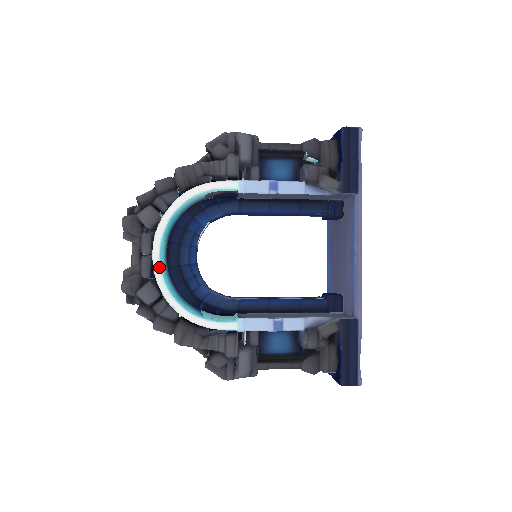
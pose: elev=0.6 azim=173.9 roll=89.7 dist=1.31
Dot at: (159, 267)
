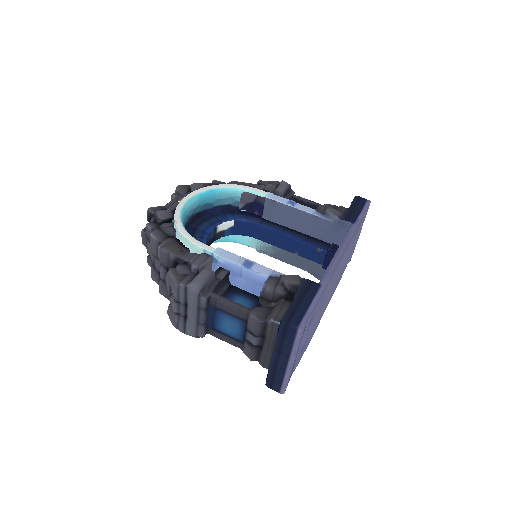
Dot at: (184, 203)
